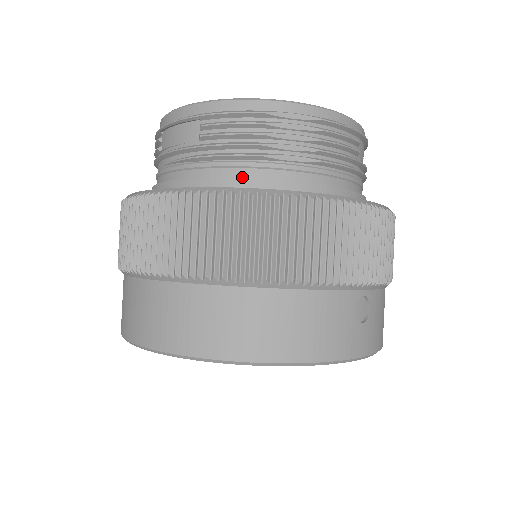
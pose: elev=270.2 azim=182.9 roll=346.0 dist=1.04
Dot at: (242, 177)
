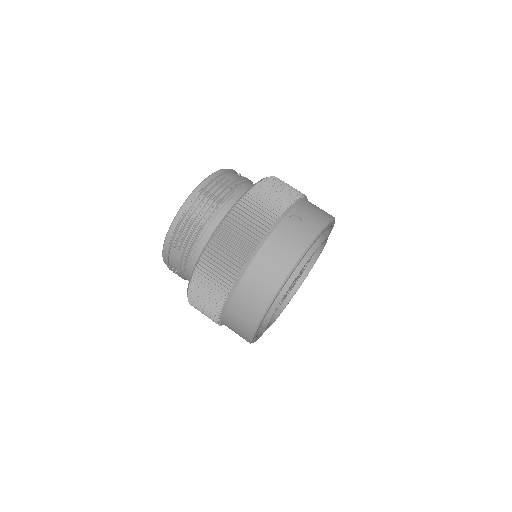
Dot at: (204, 242)
